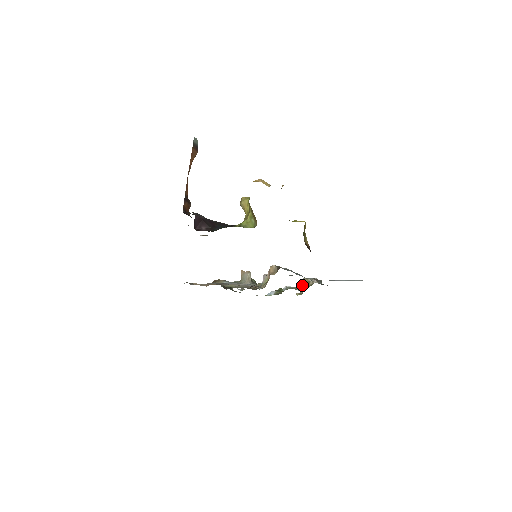
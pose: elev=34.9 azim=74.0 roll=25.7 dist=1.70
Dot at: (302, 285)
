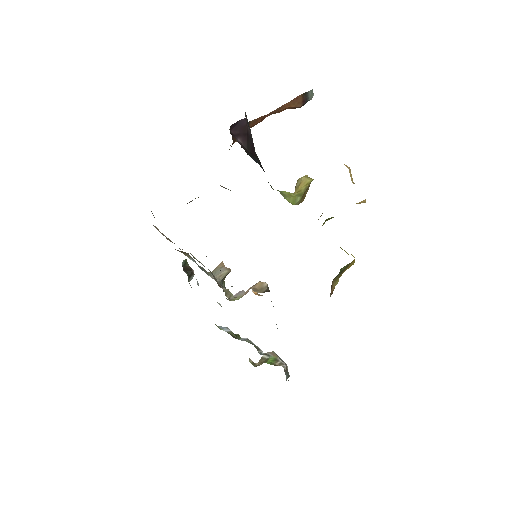
Dot at: (265, 357)
